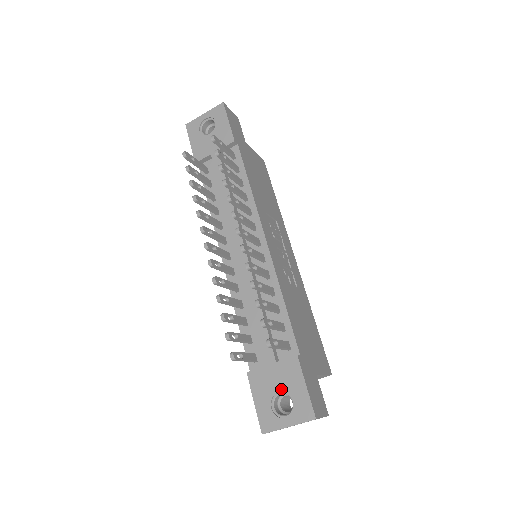
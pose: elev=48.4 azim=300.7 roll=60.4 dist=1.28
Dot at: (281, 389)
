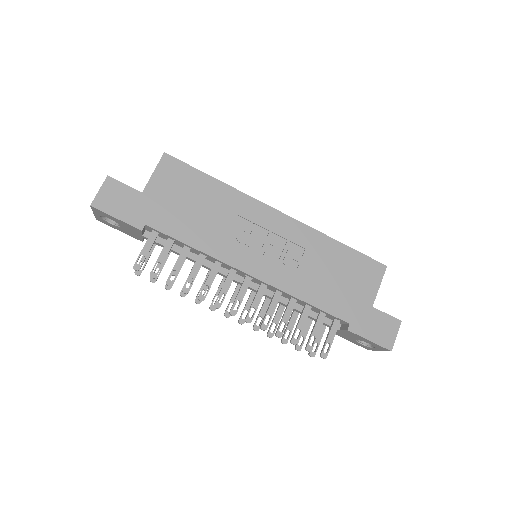
Dot at: (356, 339)
